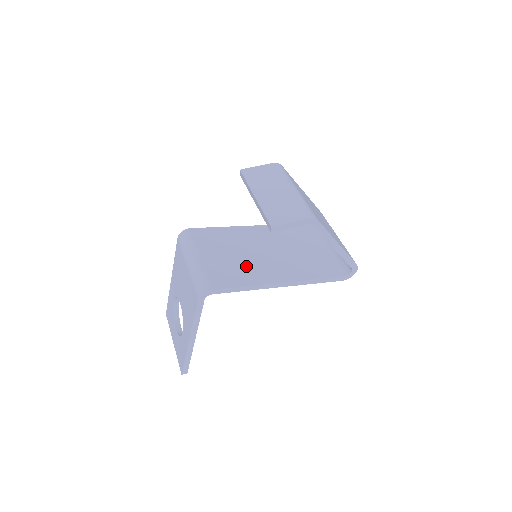
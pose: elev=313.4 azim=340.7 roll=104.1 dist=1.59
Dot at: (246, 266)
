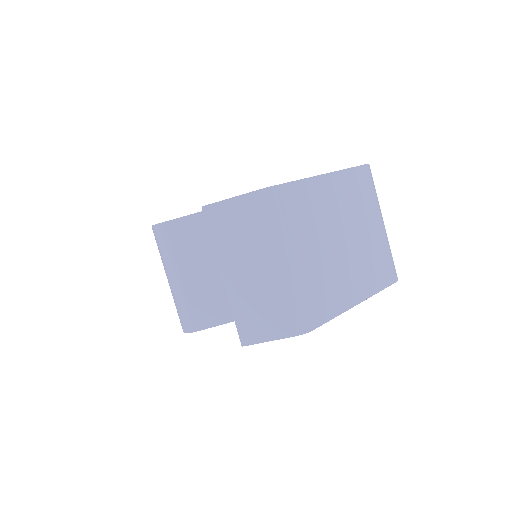
Dot at: occluded
